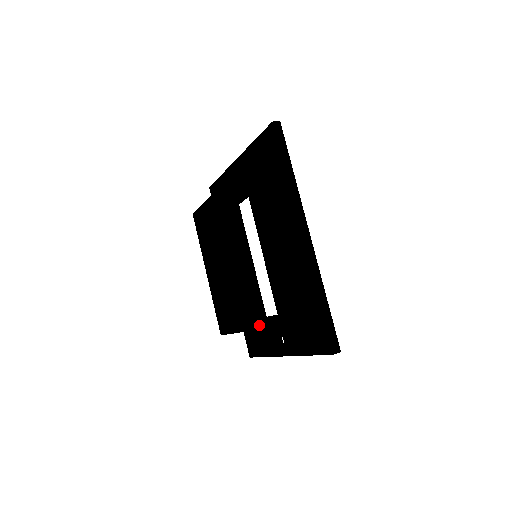
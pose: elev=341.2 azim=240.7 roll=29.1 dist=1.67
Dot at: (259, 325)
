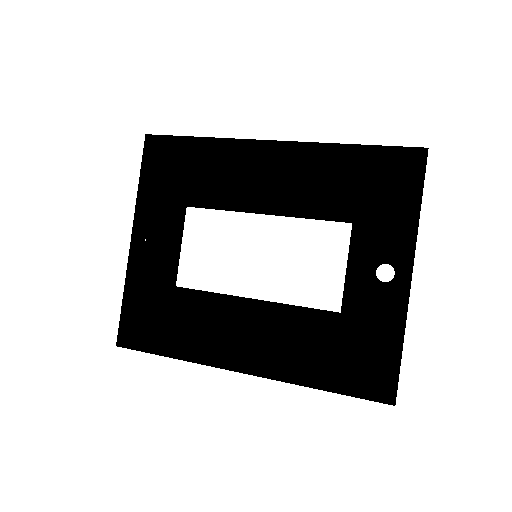
Dot at: occluded
